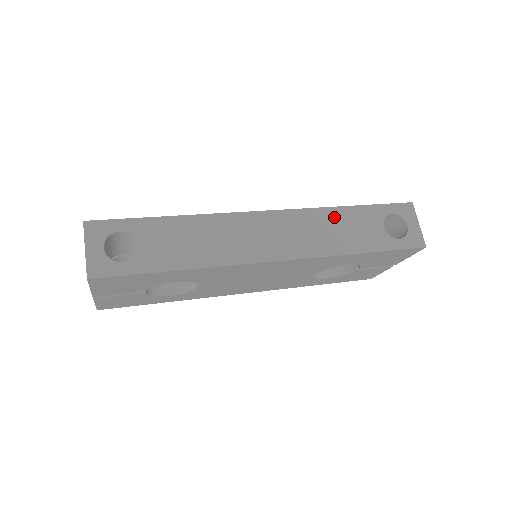
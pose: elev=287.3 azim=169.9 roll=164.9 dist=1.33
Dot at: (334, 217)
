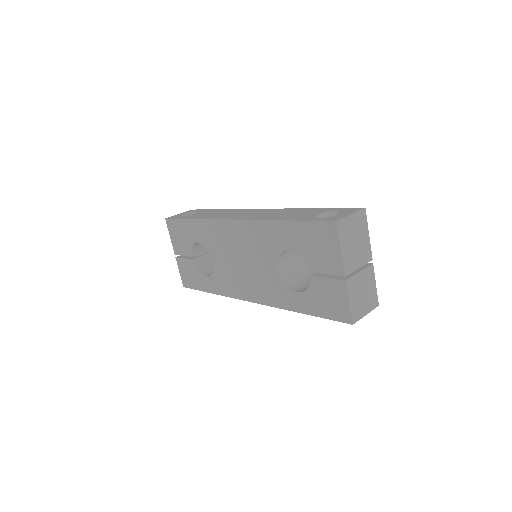
Dot at: (293, 211)
